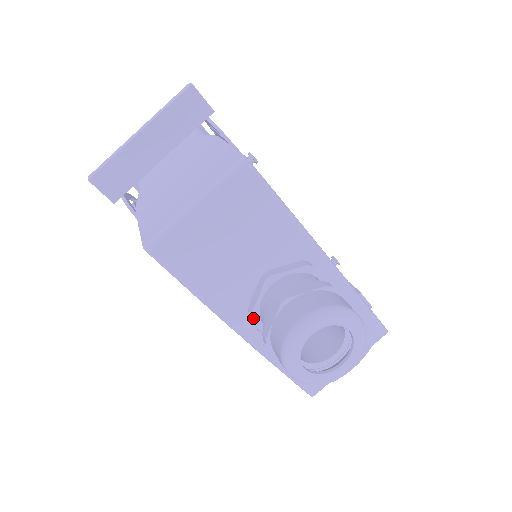
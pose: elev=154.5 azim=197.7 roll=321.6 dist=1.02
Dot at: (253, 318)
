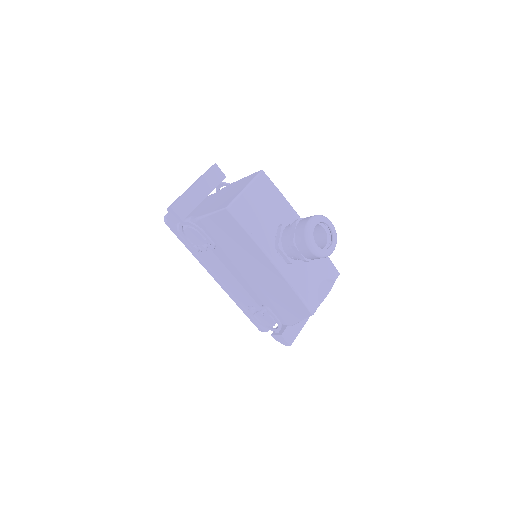
Dot at: (279, 247)
